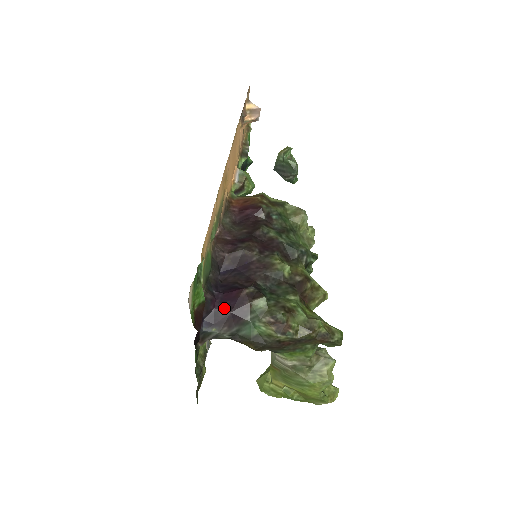
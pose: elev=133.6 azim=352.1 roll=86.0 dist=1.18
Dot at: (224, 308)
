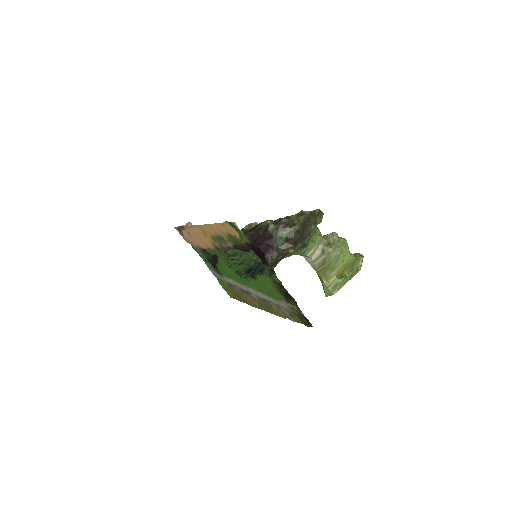
Dot at: (260, 245)
